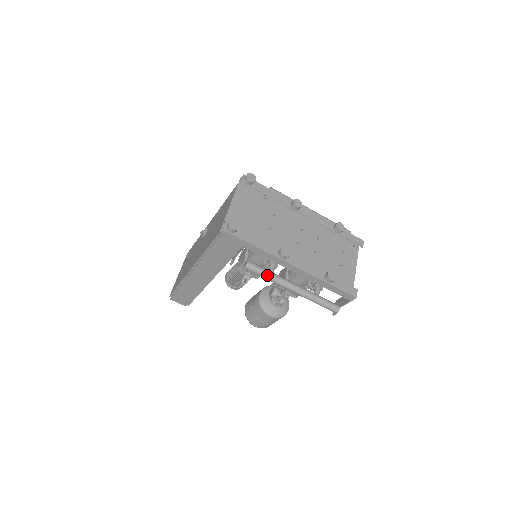
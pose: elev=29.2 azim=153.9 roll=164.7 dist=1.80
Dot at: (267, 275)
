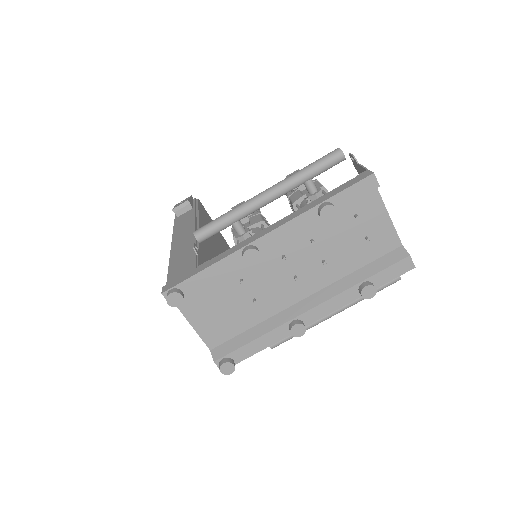
Dot at: occluded
